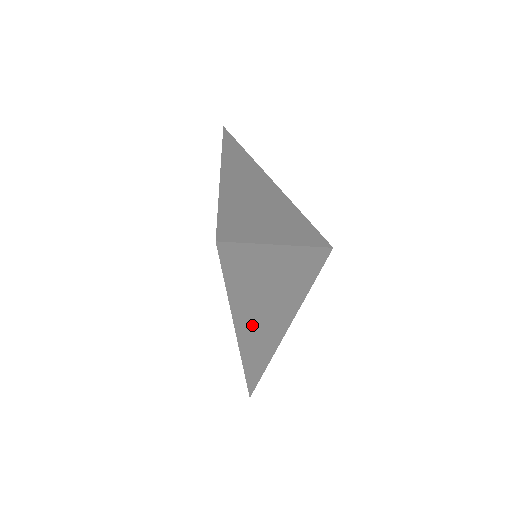
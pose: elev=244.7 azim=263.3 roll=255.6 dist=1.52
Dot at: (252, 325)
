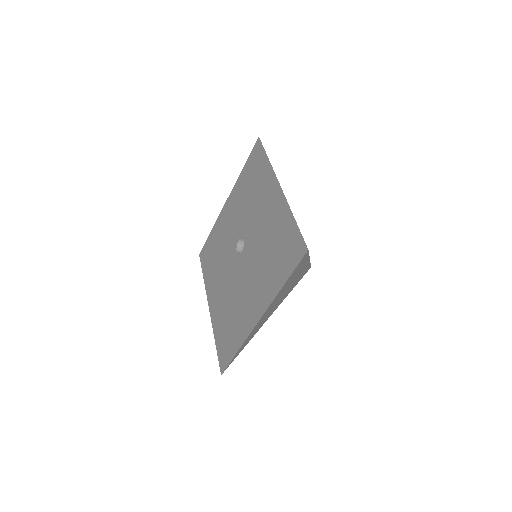
Dot at: occluded
